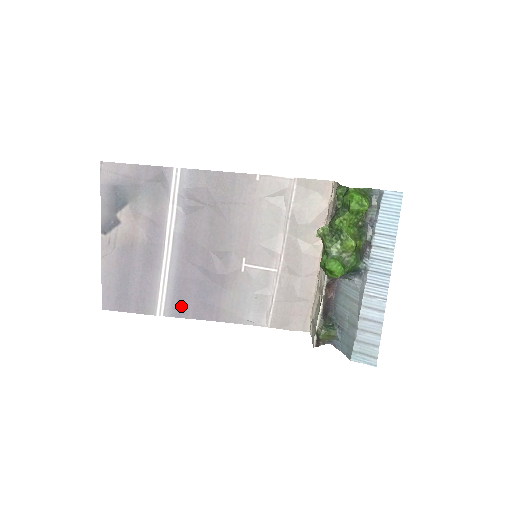
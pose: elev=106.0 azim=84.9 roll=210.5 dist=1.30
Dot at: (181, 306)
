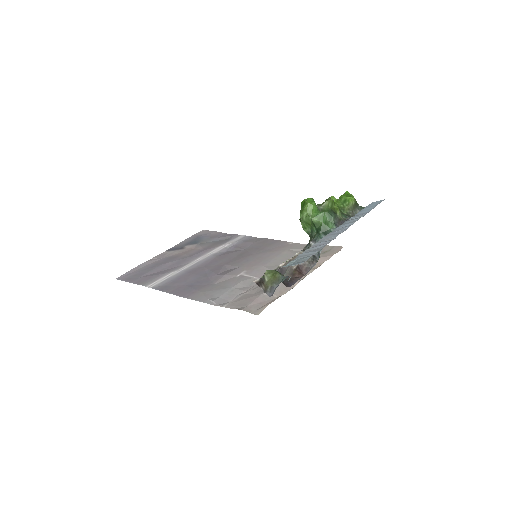
Dot at: (170, 286)
